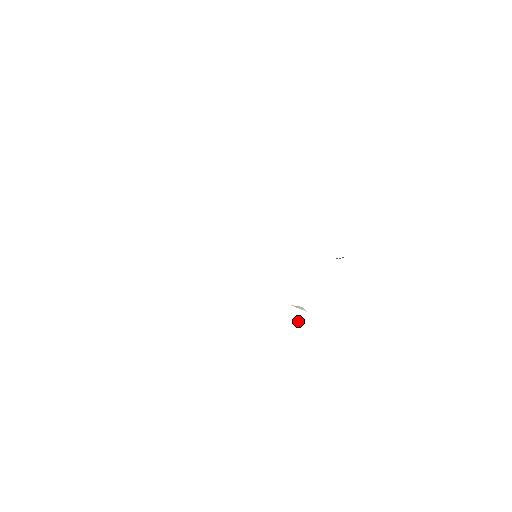
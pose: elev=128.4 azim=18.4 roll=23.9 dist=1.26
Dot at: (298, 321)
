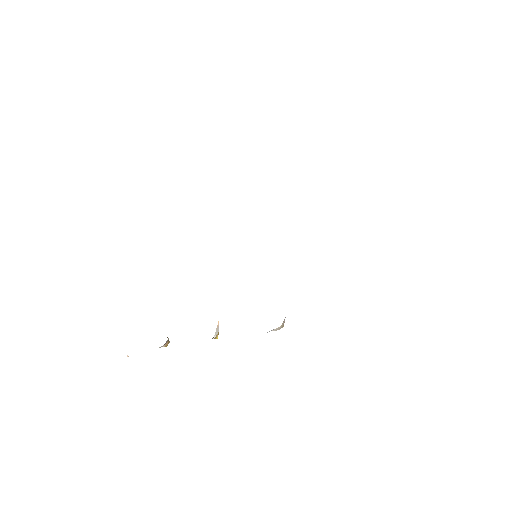
Dot at: (216, 338)
